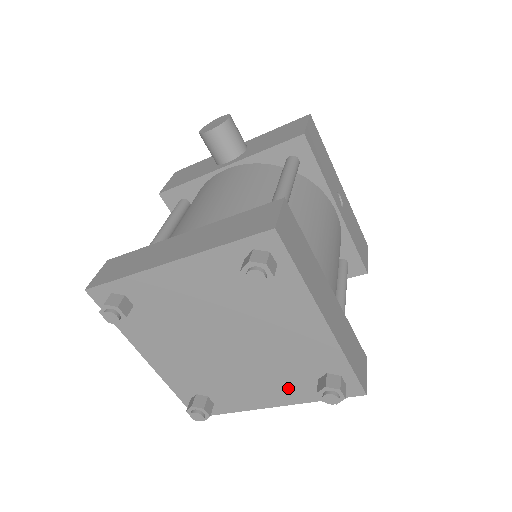
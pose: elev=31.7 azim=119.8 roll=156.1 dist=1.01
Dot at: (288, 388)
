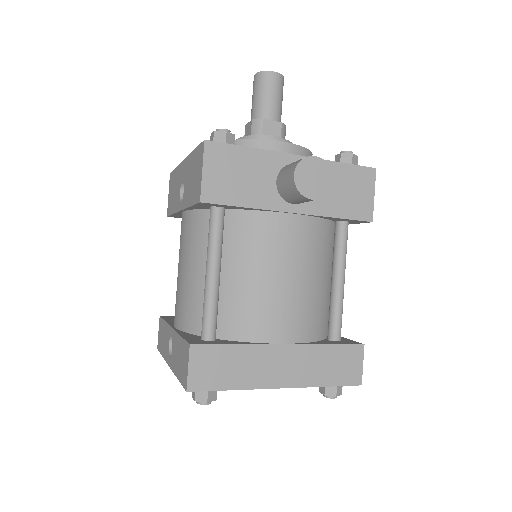
Dot at: occluded
